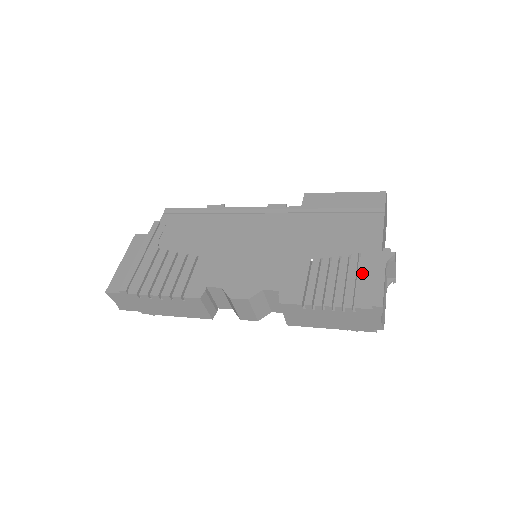
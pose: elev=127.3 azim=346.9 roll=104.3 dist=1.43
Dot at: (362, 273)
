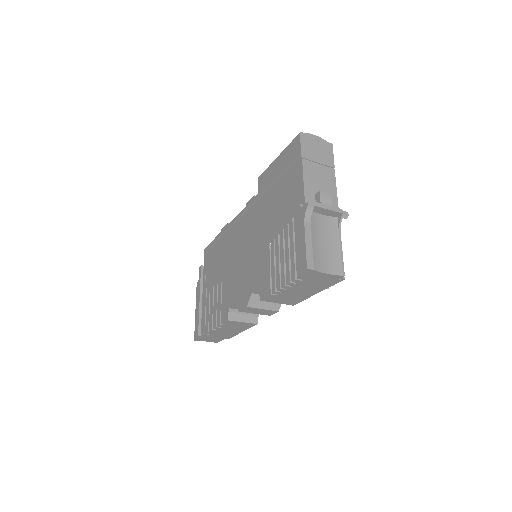
Dot at: (296, 238)
